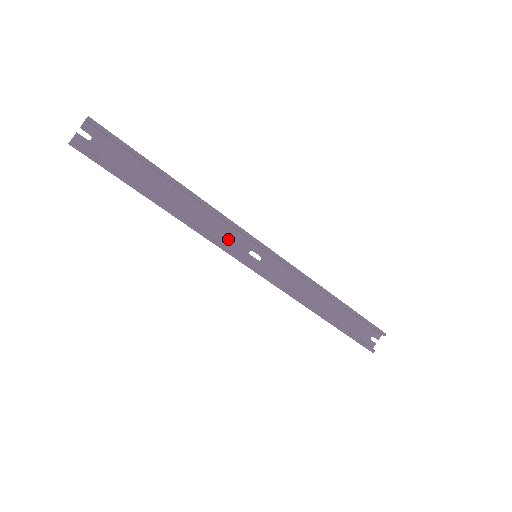
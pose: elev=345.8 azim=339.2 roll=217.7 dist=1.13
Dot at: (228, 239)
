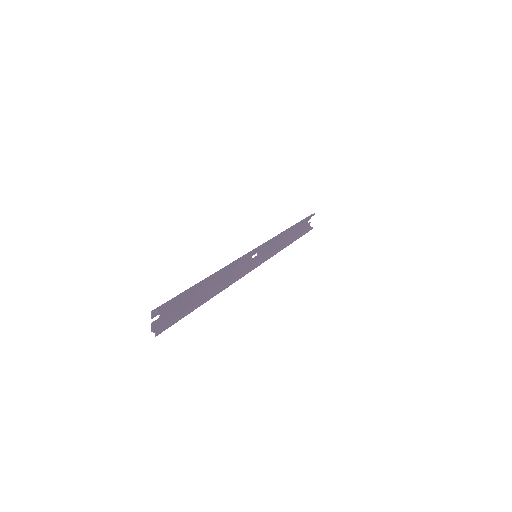
Dot at: (241, 266)
